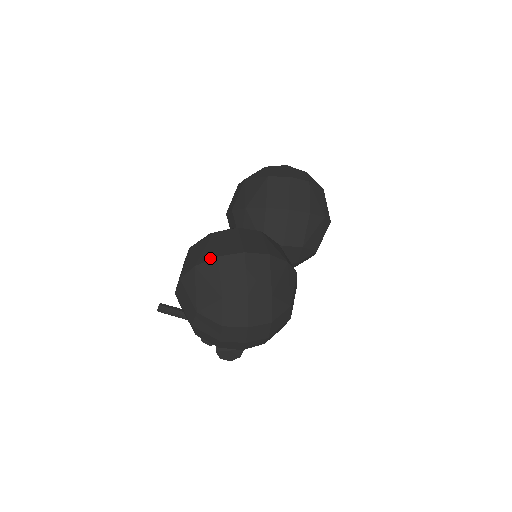
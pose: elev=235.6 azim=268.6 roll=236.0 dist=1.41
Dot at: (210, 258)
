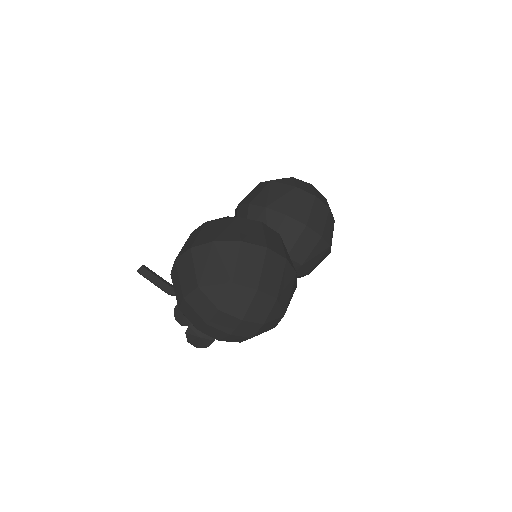
Dot at: (232, 239)
